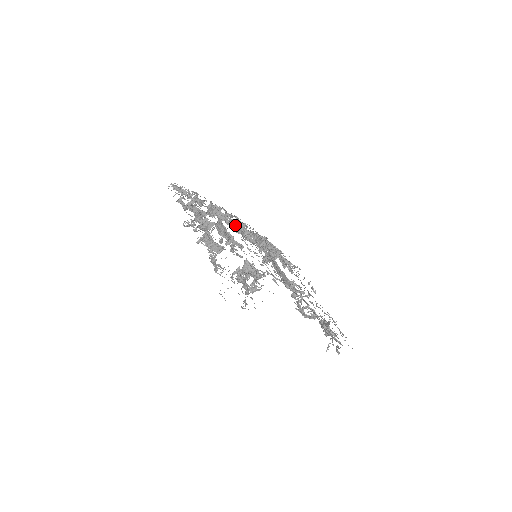
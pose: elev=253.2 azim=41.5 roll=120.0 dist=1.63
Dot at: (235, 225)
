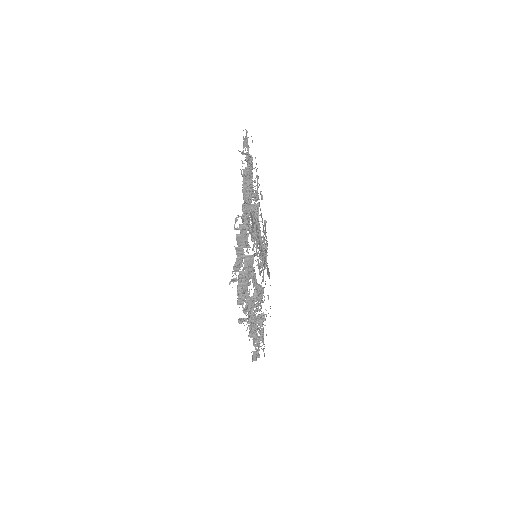
Dot at: (254, 241)
